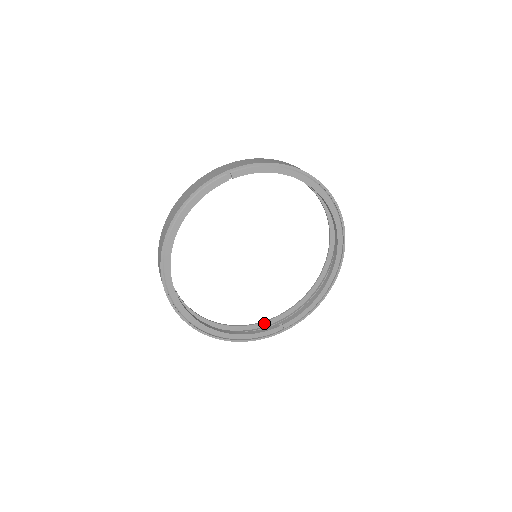
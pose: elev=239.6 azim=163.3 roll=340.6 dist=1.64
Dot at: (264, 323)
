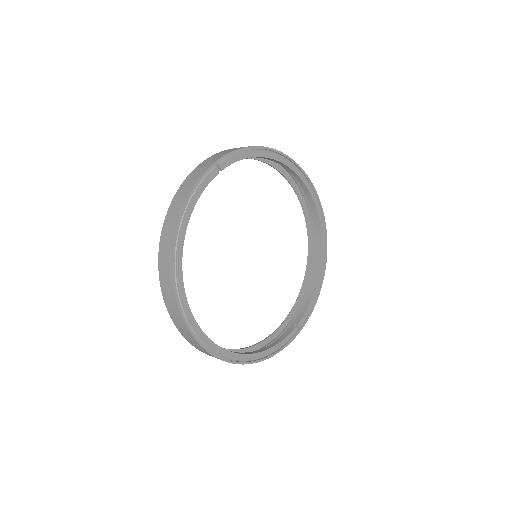
Dot at: (276, 333)
